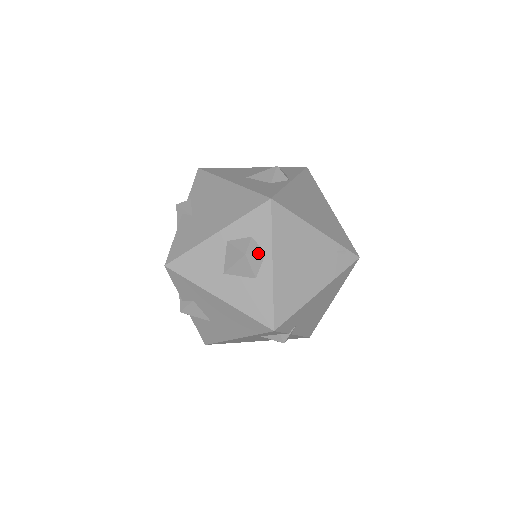
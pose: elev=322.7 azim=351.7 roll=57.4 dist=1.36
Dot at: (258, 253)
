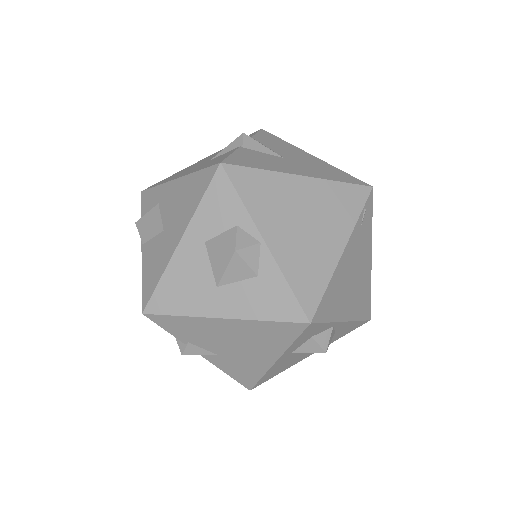
Dot at: (330, 336)
